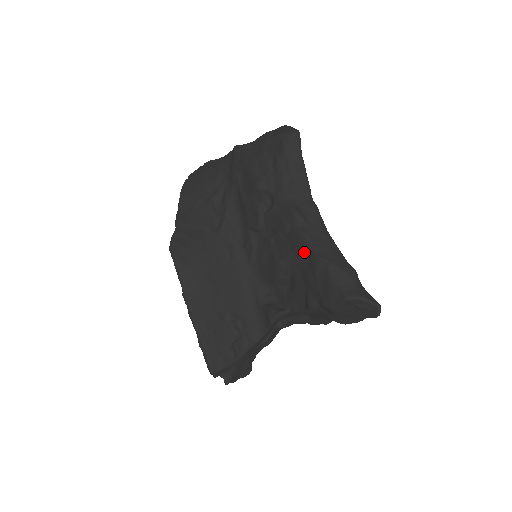
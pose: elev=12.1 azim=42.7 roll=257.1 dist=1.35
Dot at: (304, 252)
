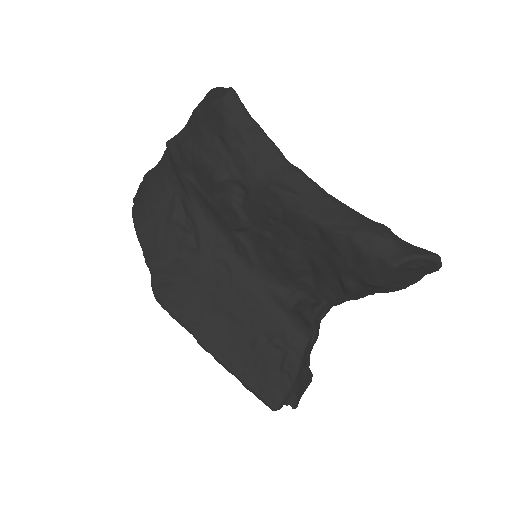
Dot at: (312, 232)
